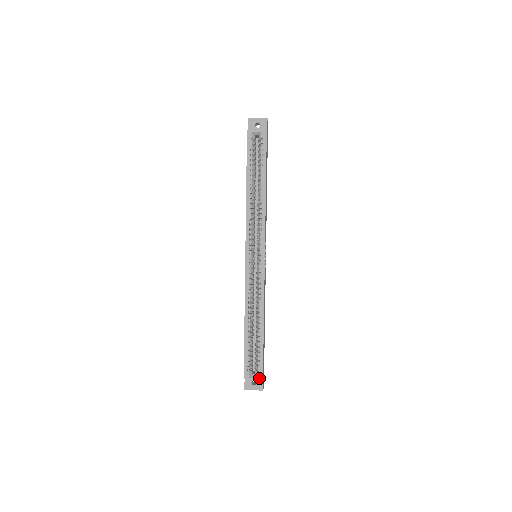
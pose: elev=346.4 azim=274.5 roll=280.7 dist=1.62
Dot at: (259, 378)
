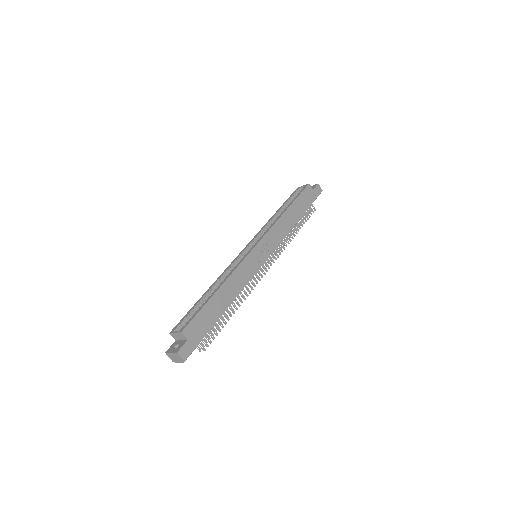
Dot at: (180, 331)
